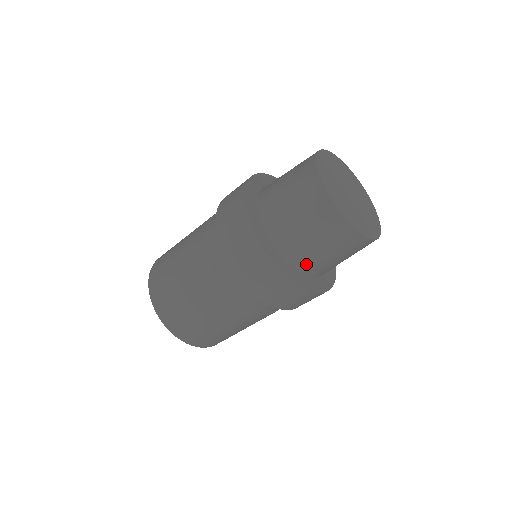
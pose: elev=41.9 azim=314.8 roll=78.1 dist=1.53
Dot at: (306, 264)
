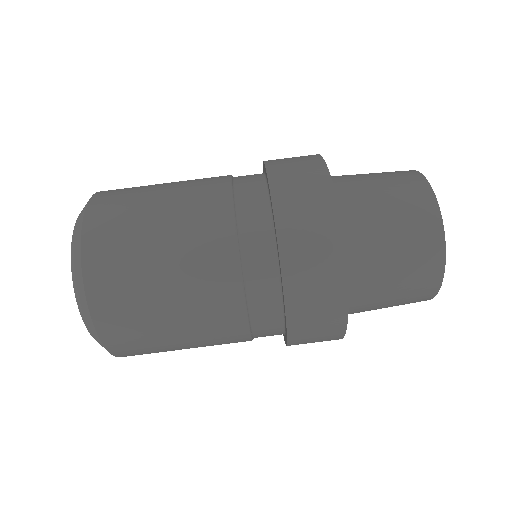
Dot at: (343, 185)
